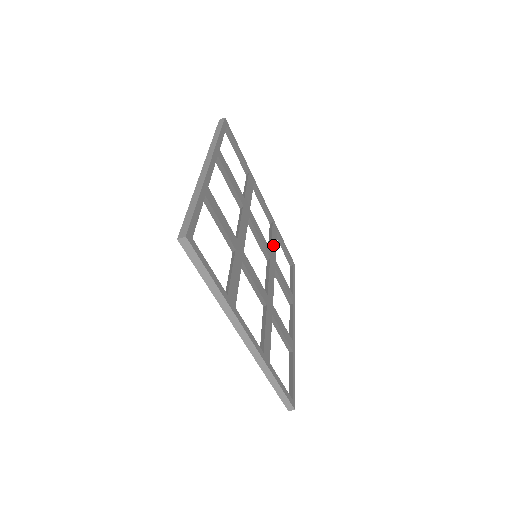
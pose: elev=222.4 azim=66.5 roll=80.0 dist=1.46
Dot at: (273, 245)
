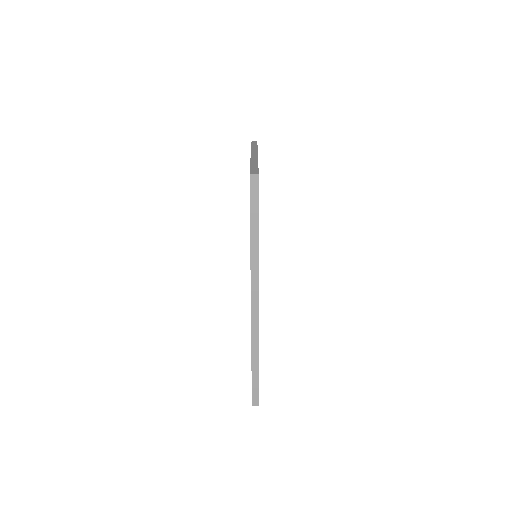
Dot at: occluded
